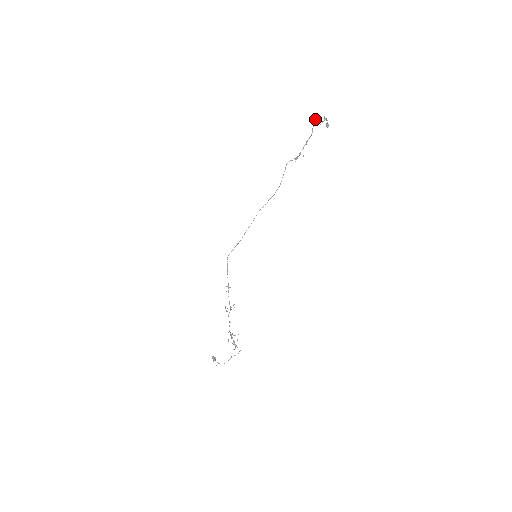
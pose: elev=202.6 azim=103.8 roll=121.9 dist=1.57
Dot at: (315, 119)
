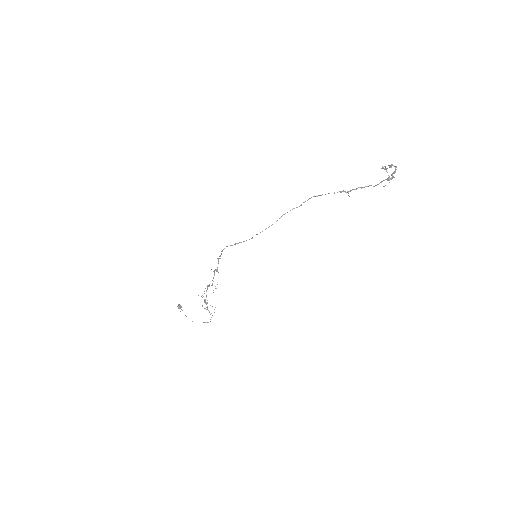
Dot at: (386, 169)
